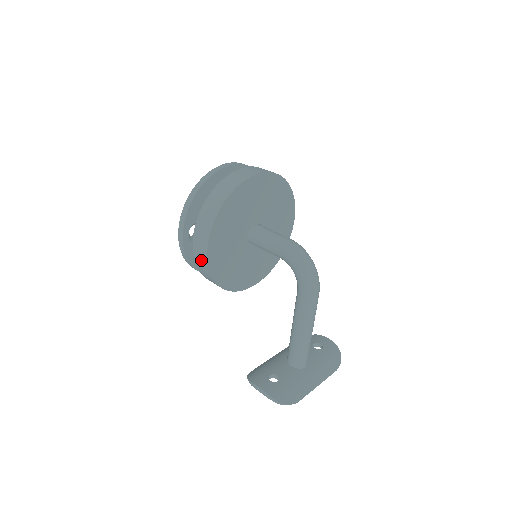
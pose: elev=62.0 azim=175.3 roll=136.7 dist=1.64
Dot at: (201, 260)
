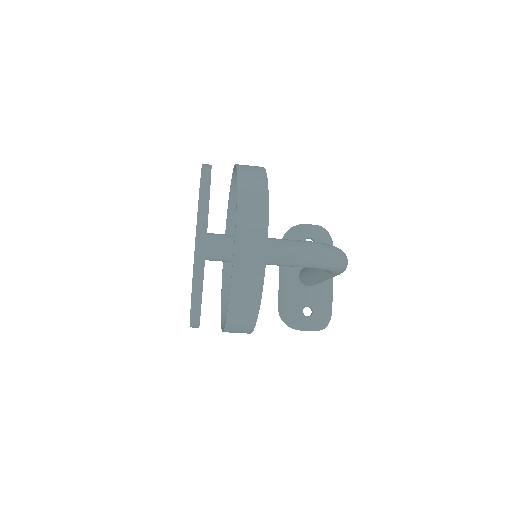
Dot at: occluded
